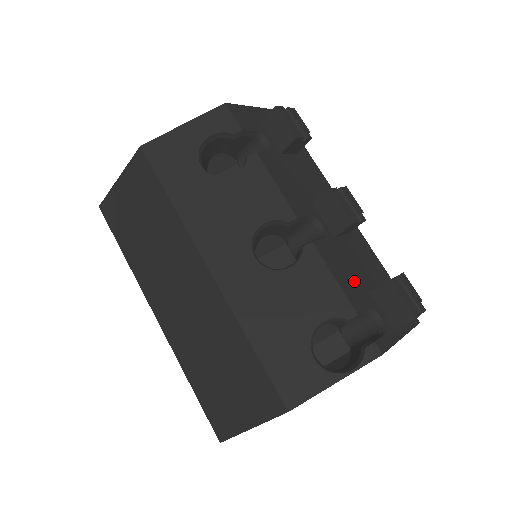
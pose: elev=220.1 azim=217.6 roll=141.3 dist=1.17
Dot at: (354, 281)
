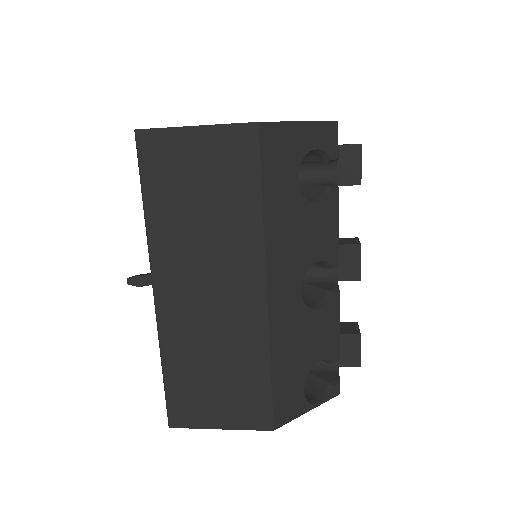
Dot at: occluded
